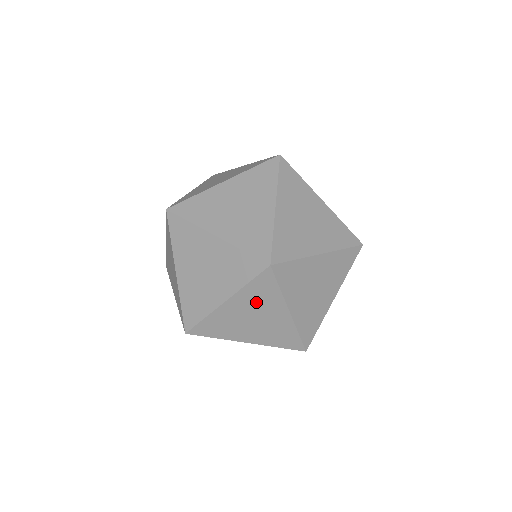
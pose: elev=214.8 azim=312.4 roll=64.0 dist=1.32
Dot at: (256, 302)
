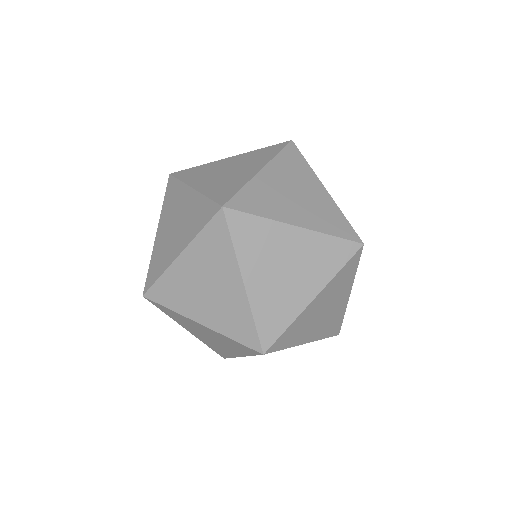
Dot at: (209, 260)
